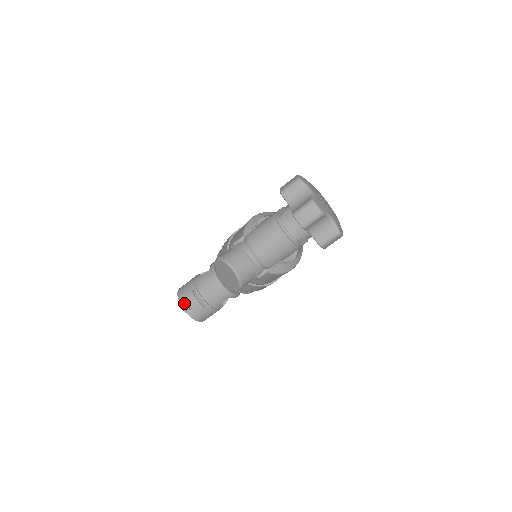
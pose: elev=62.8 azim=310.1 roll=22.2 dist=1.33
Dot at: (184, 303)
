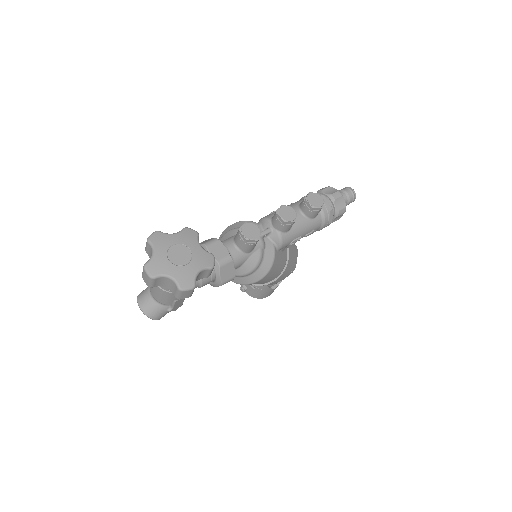
Dot at: occluded
